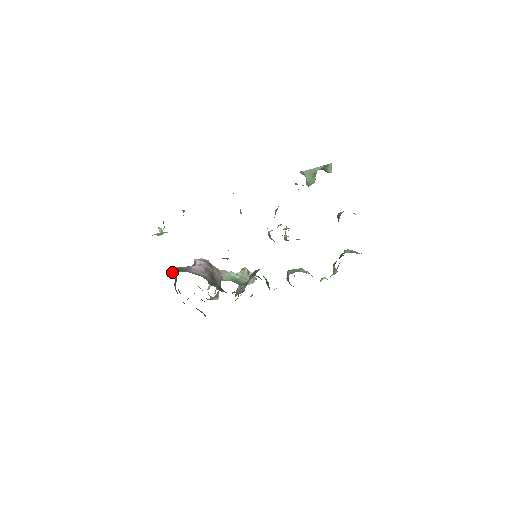
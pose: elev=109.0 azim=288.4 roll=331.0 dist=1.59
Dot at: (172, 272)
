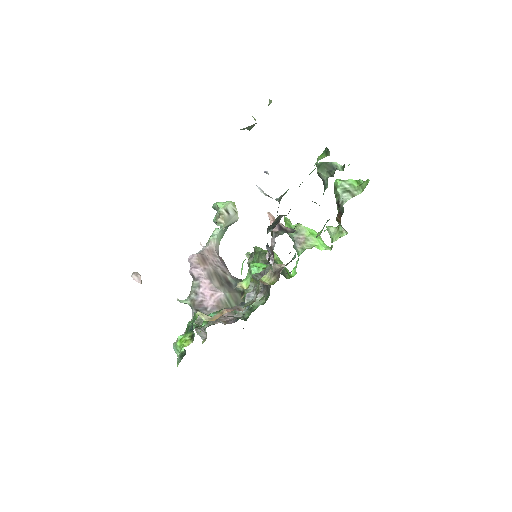
Dot at: (200, 330)
